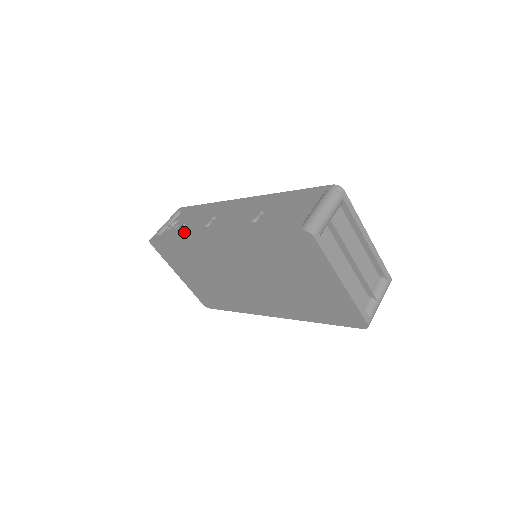
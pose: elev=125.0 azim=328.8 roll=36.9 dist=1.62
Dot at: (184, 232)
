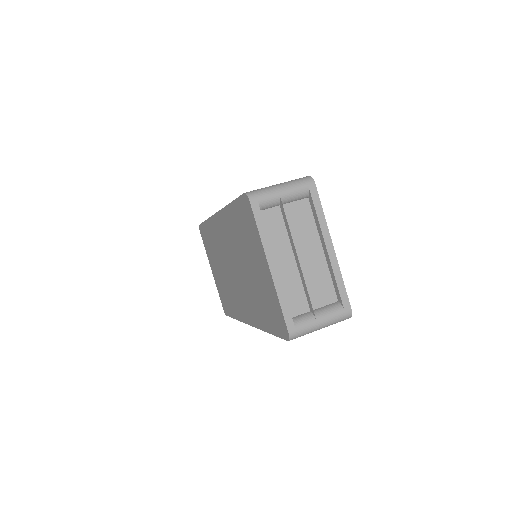
Dot at: occluded
